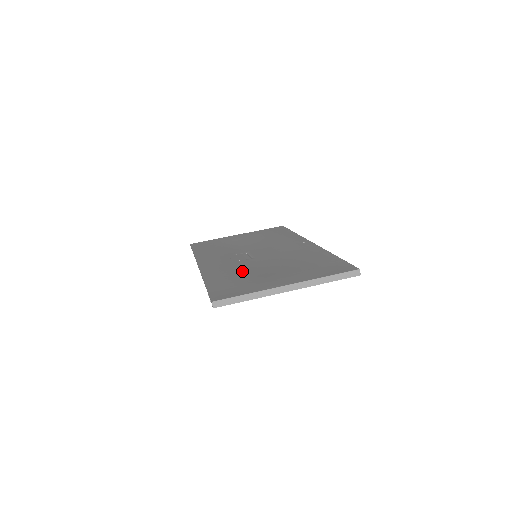
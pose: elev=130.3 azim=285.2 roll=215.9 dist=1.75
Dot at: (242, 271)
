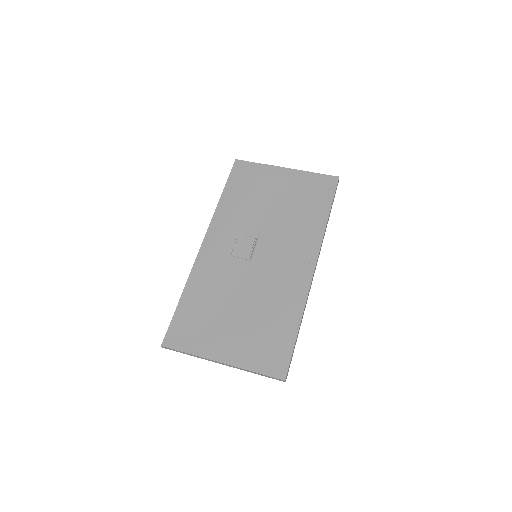
Dot at: (219, 292)
